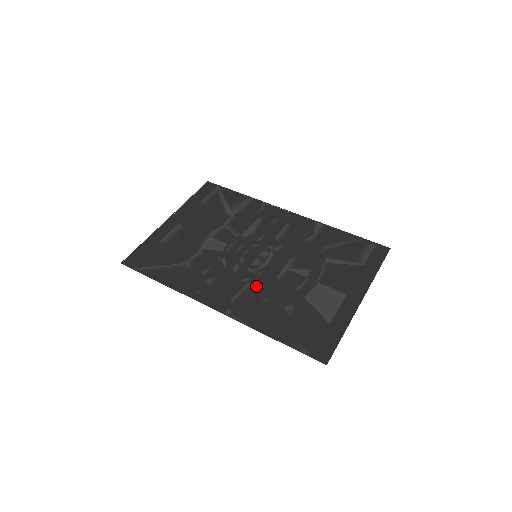
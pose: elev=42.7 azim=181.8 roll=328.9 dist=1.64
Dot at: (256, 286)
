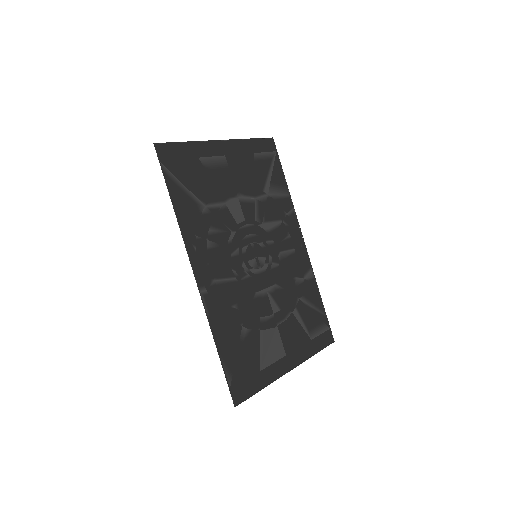
Dot at: (238, 286)
